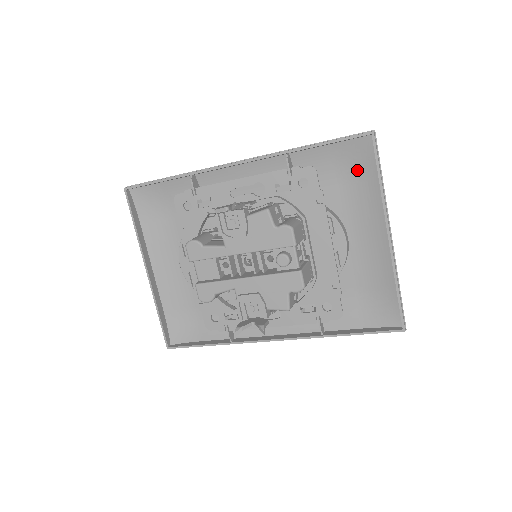
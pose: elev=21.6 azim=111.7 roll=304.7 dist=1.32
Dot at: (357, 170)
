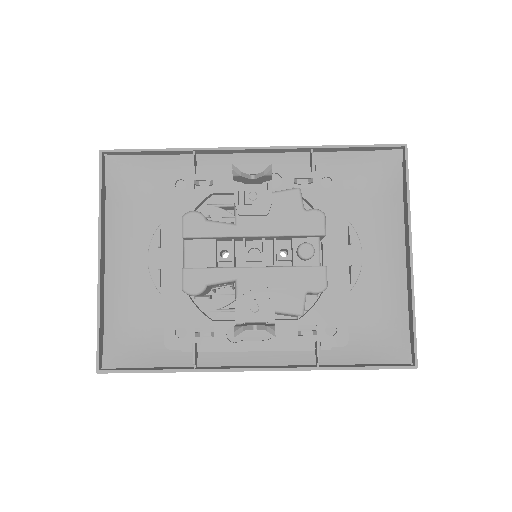
Dot at: (380, 184)
